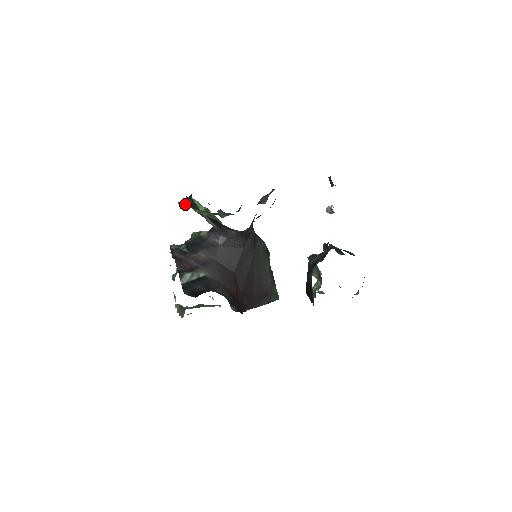
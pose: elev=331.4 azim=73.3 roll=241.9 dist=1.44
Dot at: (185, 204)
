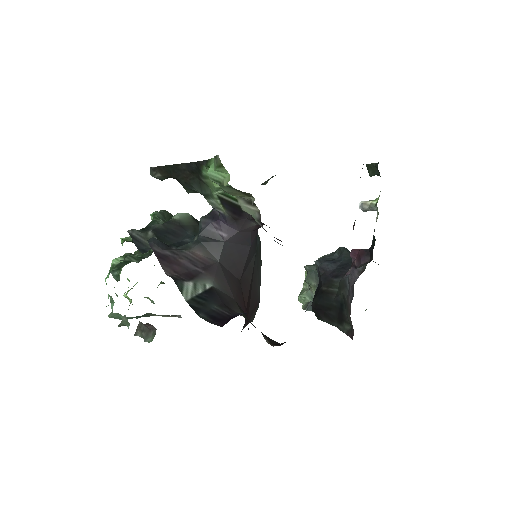
Dot at: (166, 171)
